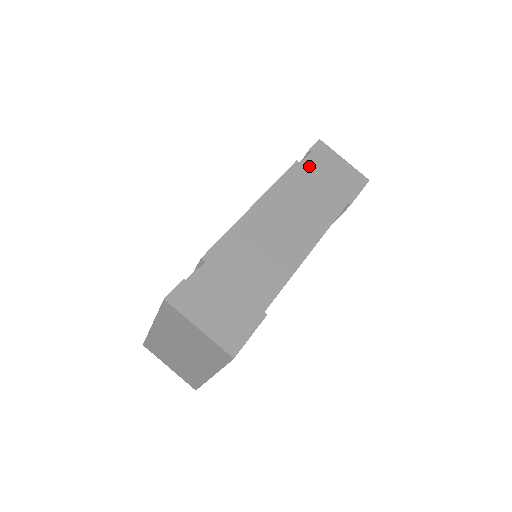
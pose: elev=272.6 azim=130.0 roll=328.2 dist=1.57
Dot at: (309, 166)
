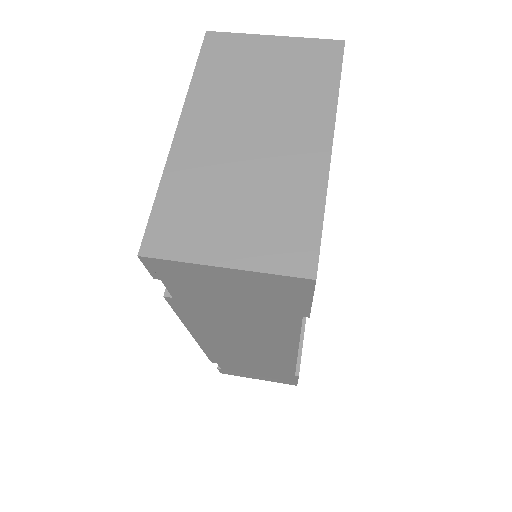
Dot at: occluded
